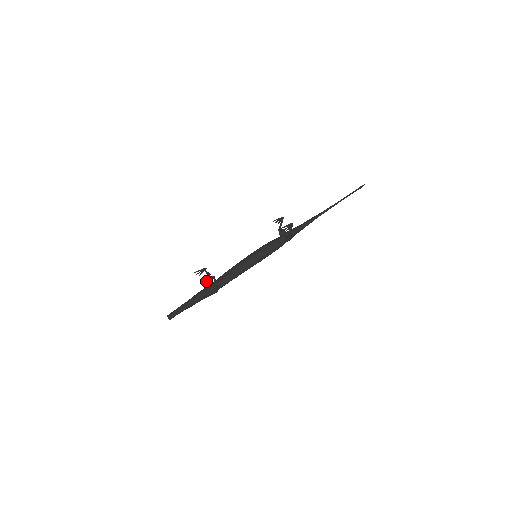
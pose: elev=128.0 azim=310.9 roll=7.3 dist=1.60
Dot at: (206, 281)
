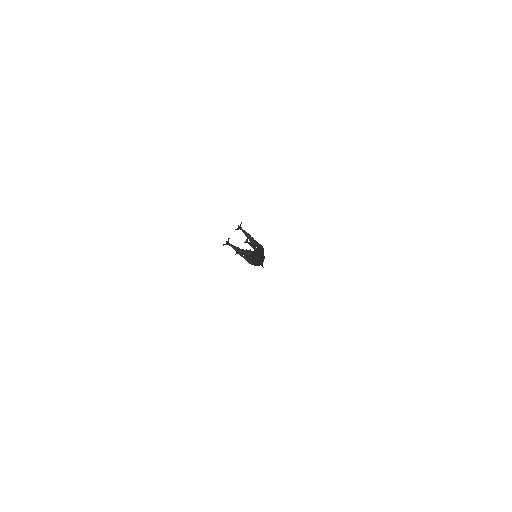
Dot at: occluded
